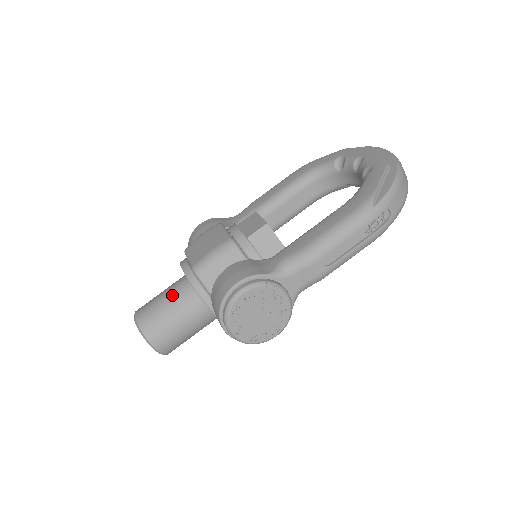
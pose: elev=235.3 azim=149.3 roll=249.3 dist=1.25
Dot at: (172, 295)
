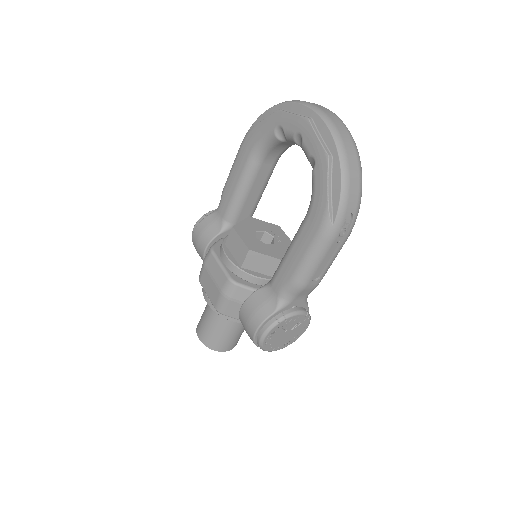
Dot at: (214, 320)
